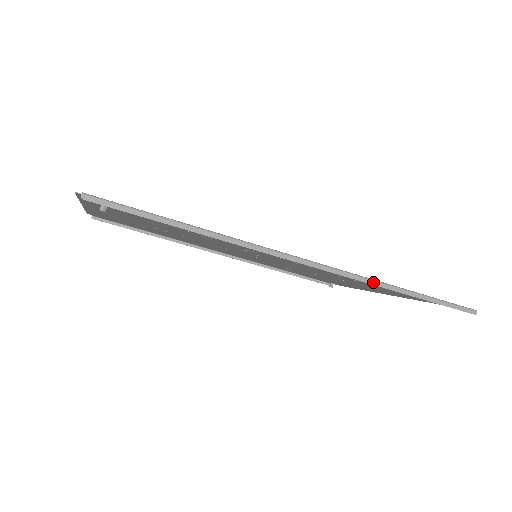
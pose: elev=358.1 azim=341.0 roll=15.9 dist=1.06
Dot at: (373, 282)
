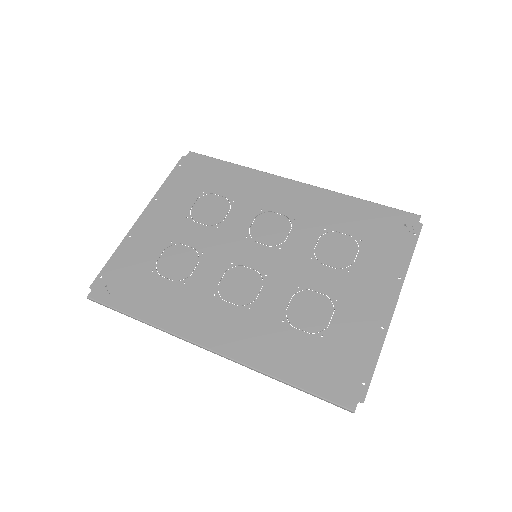
Dot at: (254, 370)
